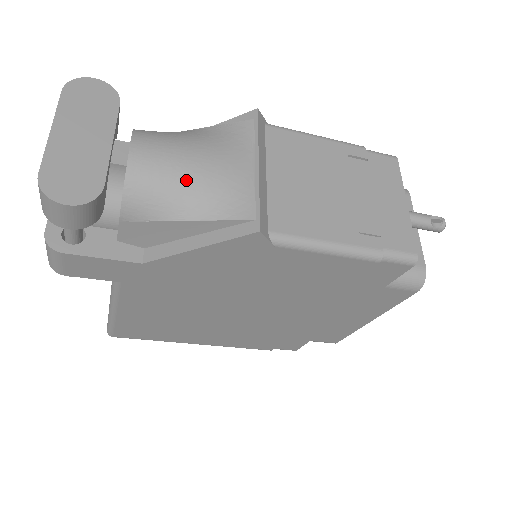
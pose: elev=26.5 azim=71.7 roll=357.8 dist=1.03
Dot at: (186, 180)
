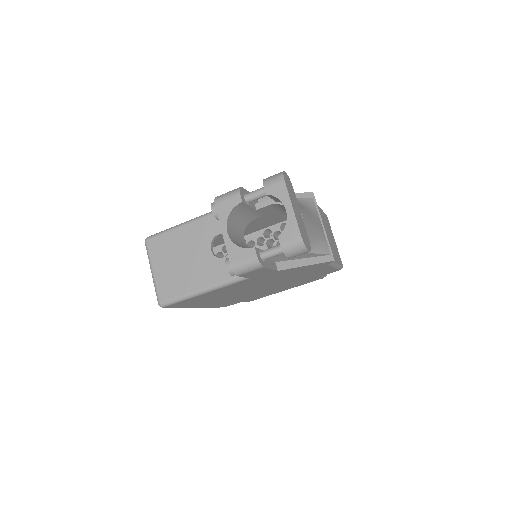
Dot at: (313, 234)
